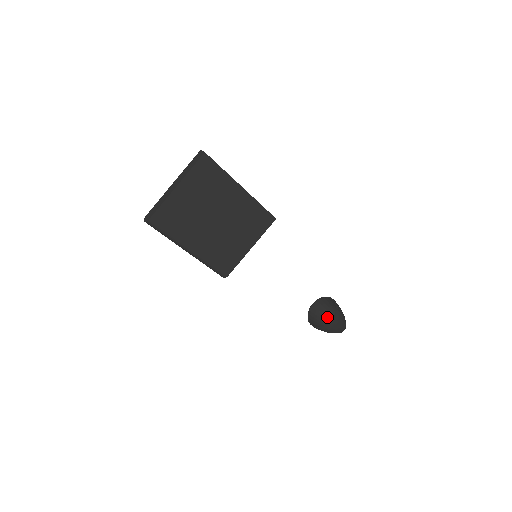
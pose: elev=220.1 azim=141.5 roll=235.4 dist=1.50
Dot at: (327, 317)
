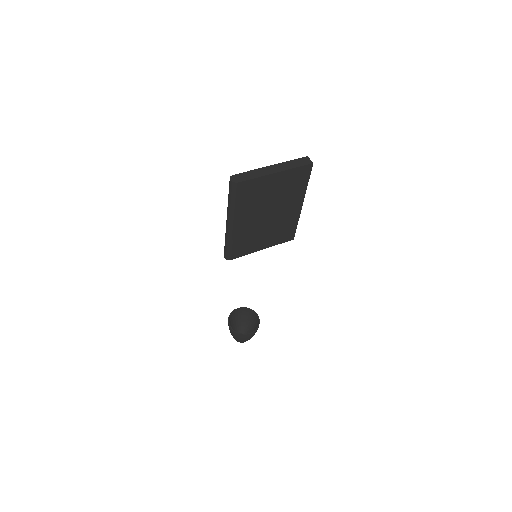
Dot at: (237, 324)
